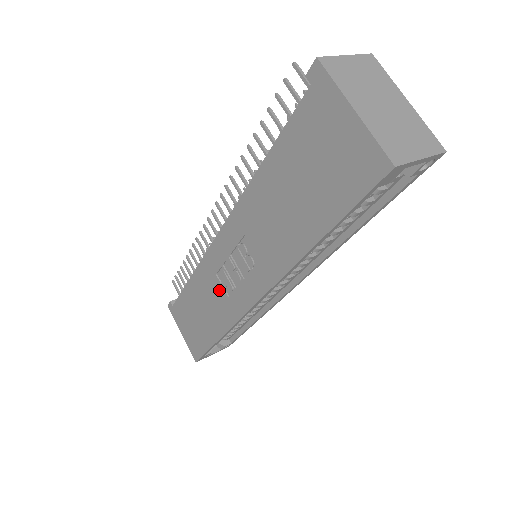
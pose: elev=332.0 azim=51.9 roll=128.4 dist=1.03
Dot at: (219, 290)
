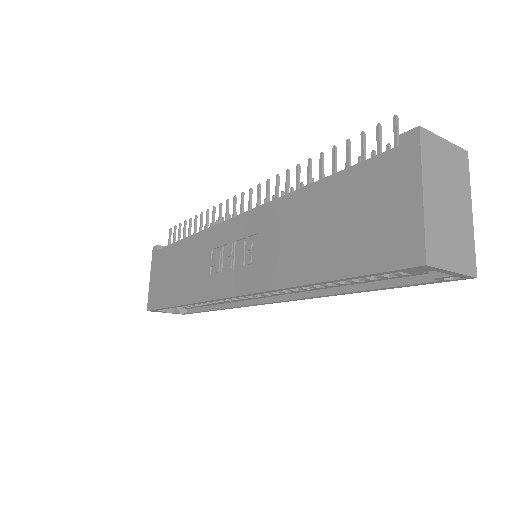
Dot at: (206, 264)
